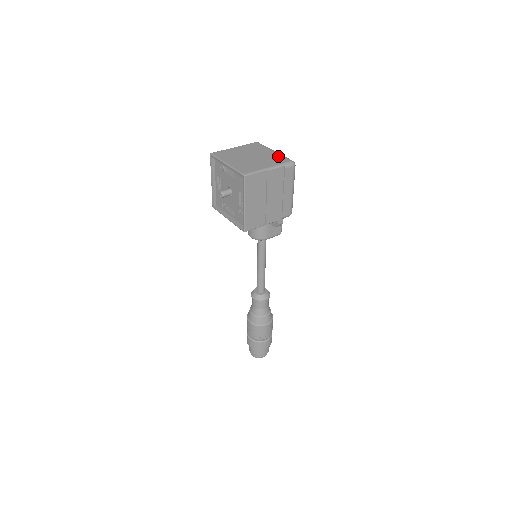
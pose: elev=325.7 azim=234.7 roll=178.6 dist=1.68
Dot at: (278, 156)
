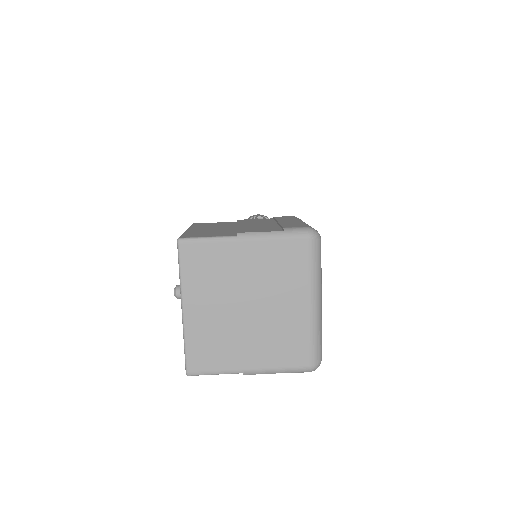
Dot at: (301, 335)
